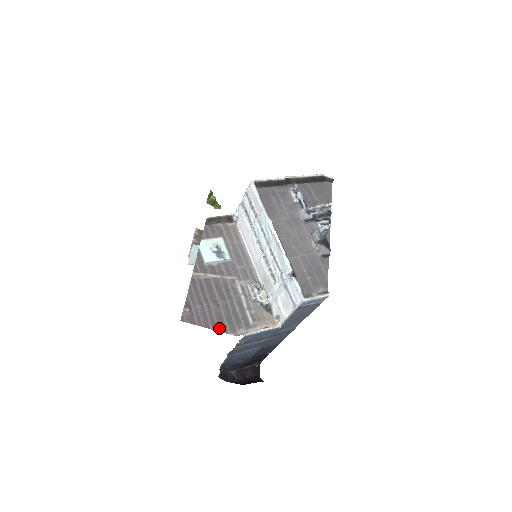
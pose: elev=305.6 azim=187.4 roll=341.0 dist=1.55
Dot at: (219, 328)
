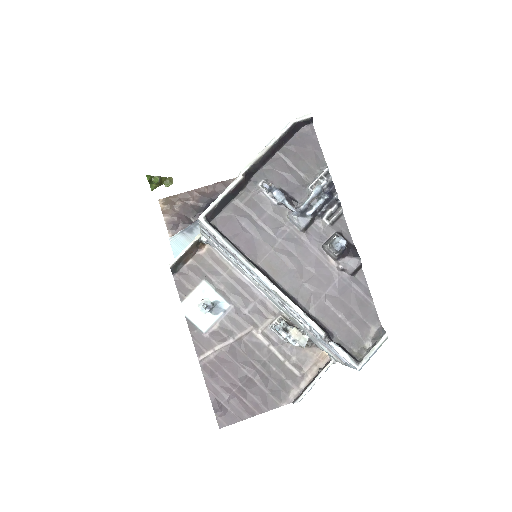
Dot at: (266, 407)
